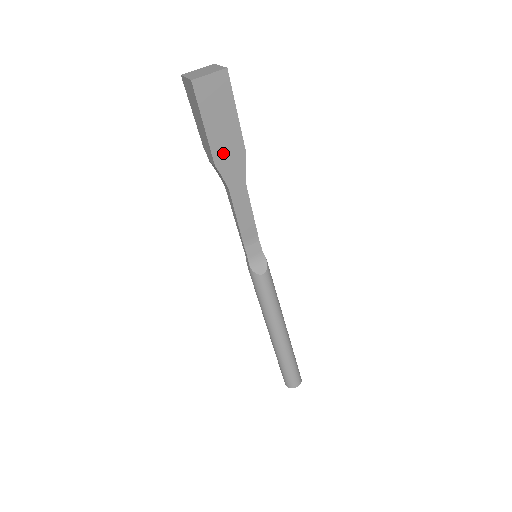
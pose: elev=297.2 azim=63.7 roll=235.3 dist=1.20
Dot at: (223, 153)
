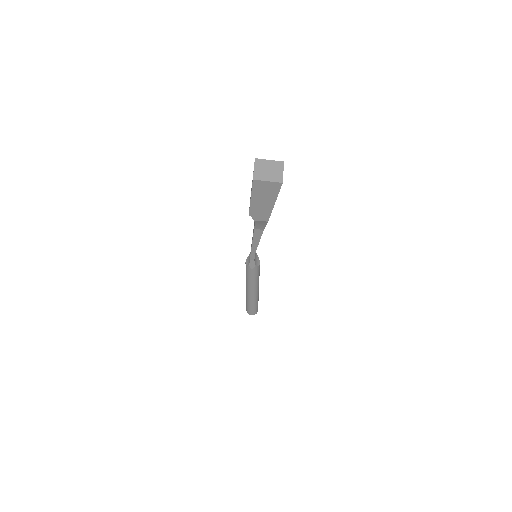
Dot at: occluded
